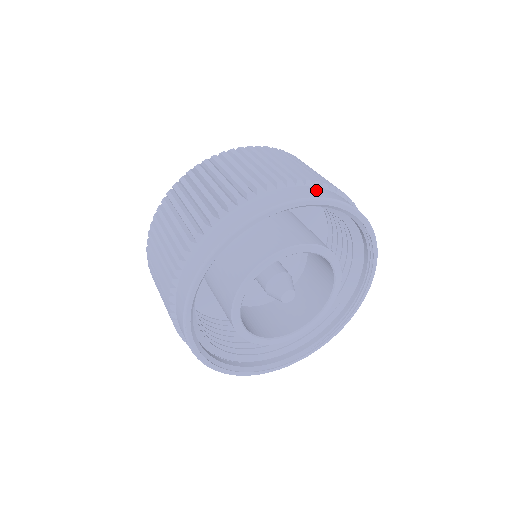
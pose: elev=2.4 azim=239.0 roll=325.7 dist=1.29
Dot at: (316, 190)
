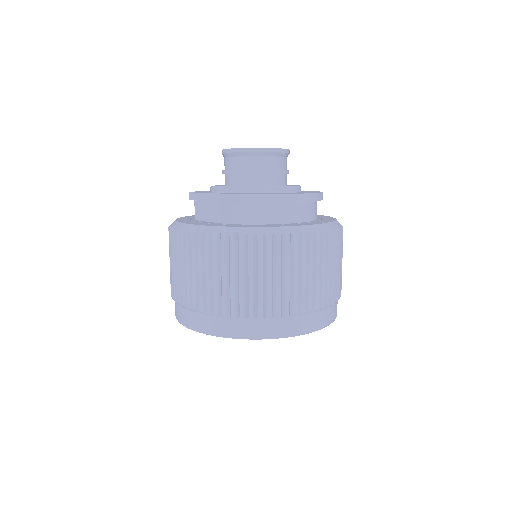
Dot at: (315, 319)
